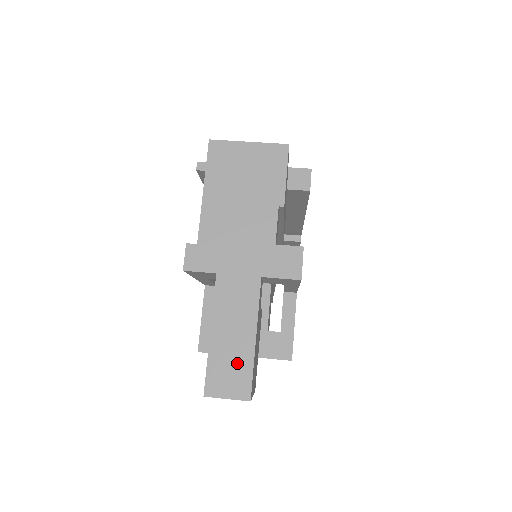
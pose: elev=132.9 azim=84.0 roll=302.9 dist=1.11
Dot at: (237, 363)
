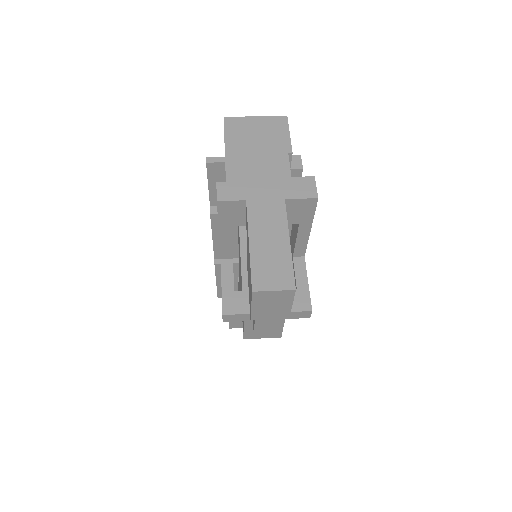
Dot at: (277, 262)
